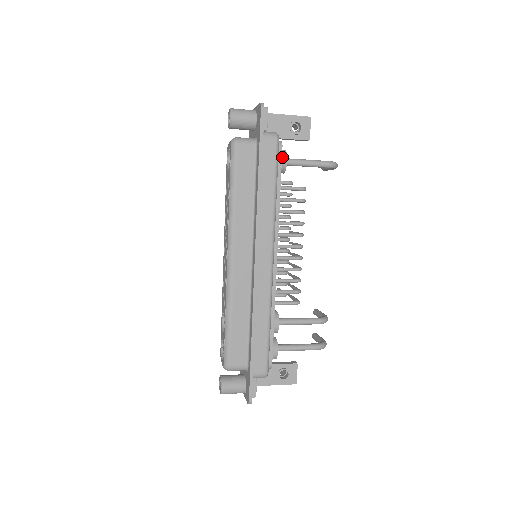
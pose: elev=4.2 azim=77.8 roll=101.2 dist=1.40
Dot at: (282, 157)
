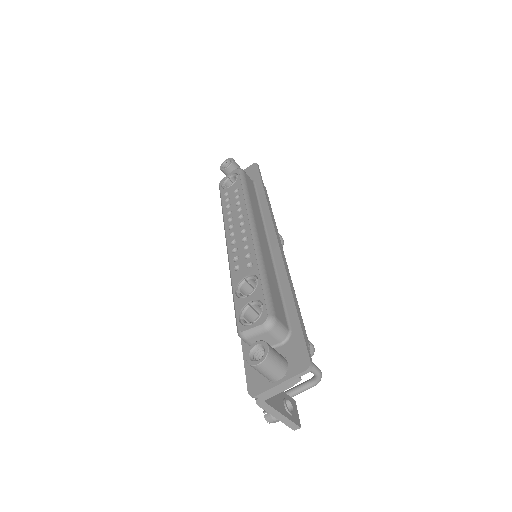
Dot at: occluded
